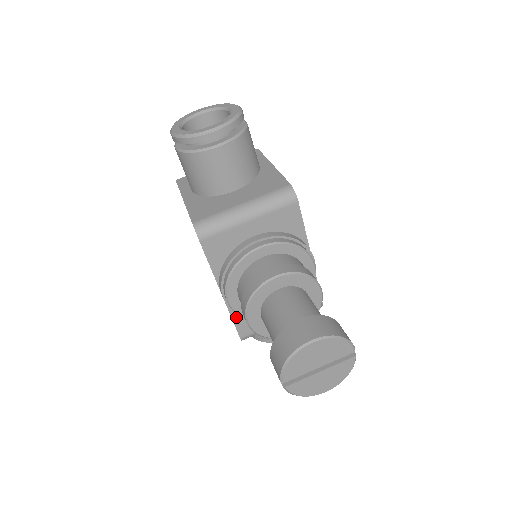
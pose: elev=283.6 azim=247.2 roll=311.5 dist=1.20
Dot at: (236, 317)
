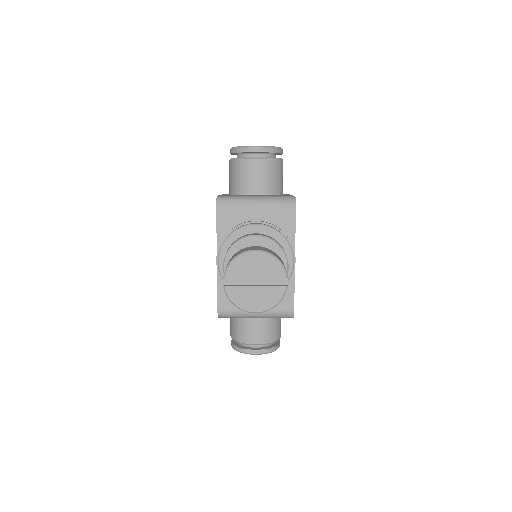
Dot at: (221, 288)
